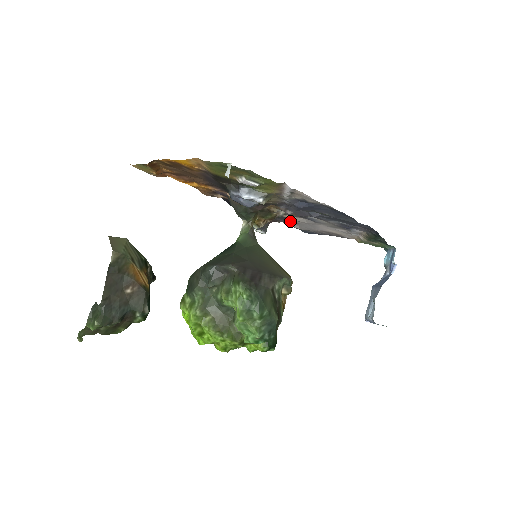
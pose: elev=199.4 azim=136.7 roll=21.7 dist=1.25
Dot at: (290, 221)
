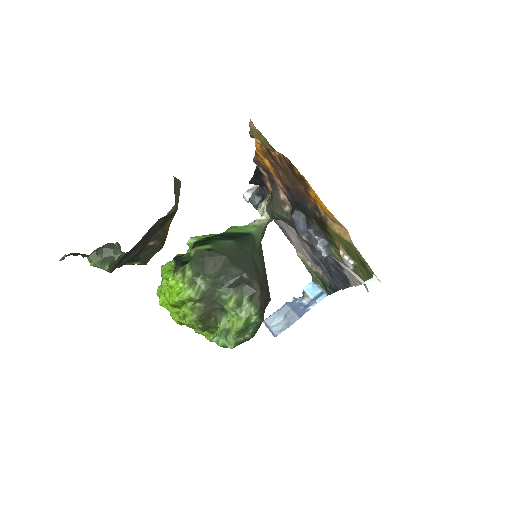
Dot at: occluded
